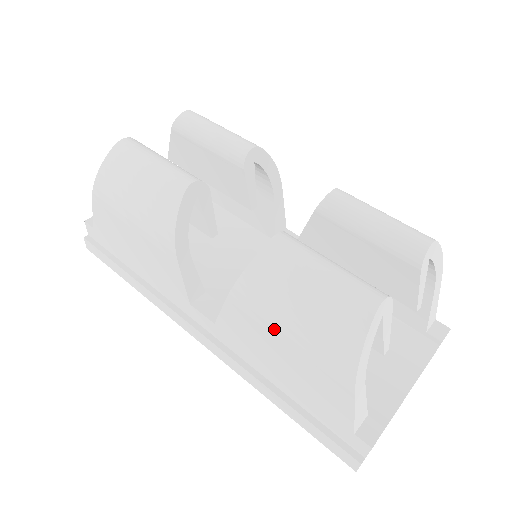
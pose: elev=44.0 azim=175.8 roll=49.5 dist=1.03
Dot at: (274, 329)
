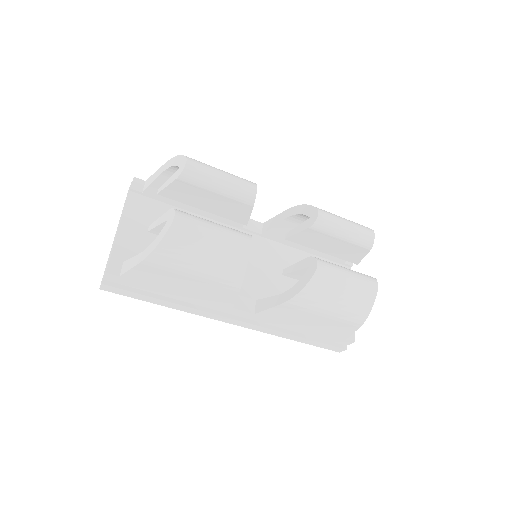
Dot at: (316, 312)
